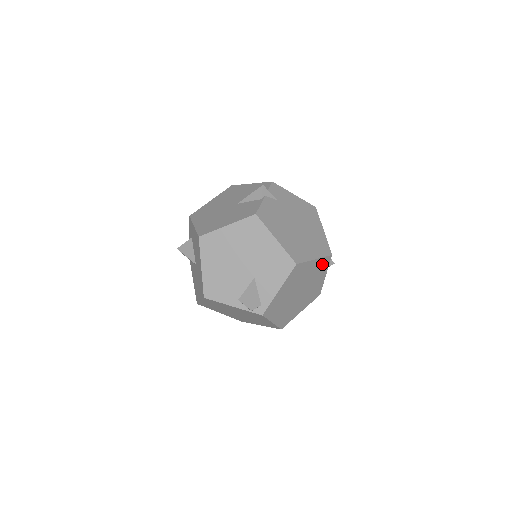
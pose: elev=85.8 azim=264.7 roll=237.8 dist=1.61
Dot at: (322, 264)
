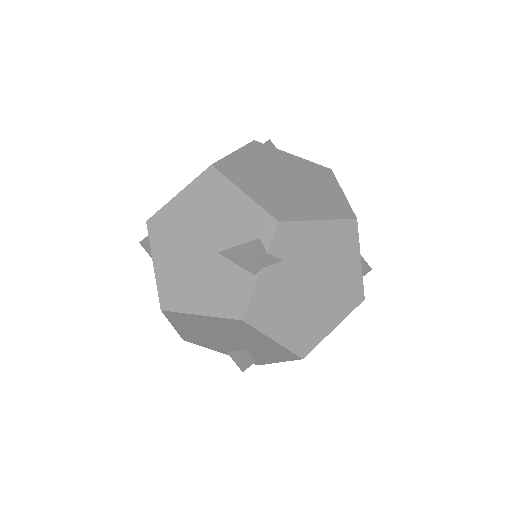
Dot at: occluded
